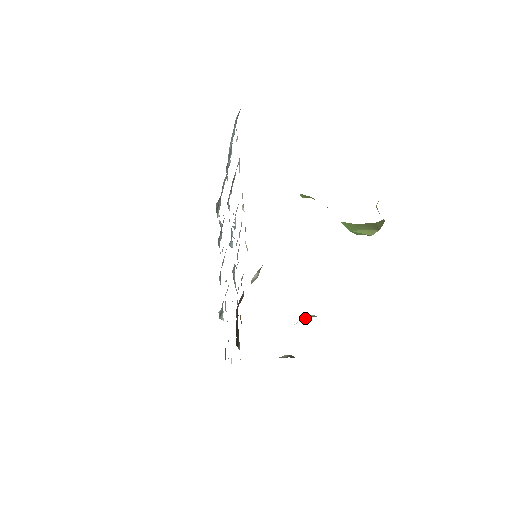
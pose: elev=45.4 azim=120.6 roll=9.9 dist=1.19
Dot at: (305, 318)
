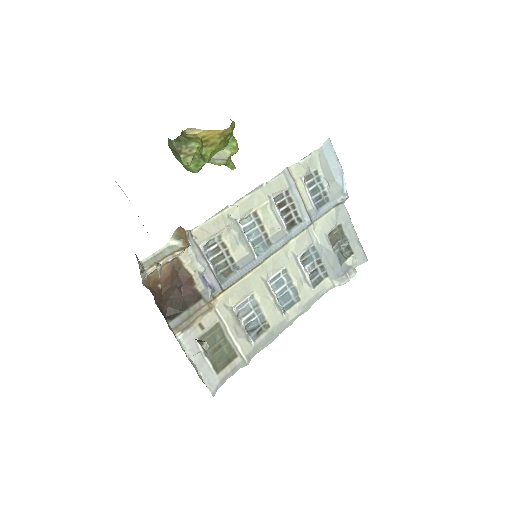
Dot at: occluded
